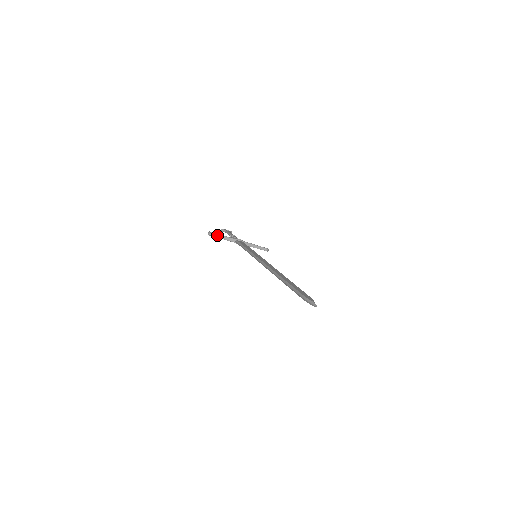
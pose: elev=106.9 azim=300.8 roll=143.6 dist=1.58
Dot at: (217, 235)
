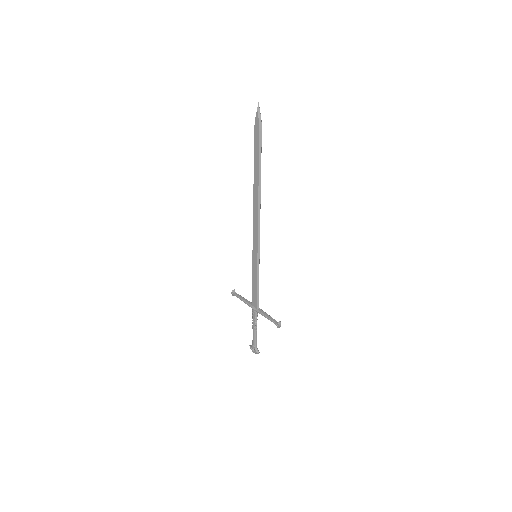
Dot at: (239, 295)
